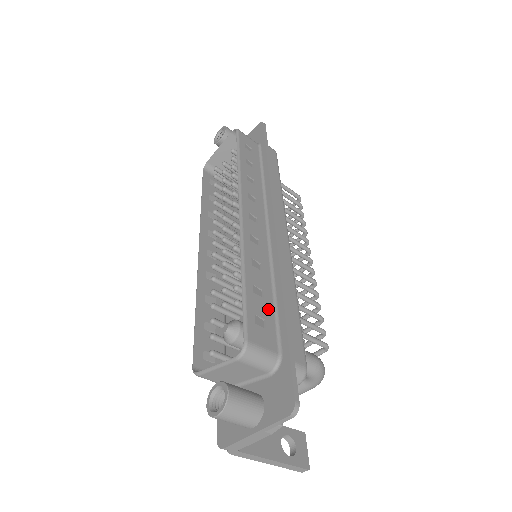
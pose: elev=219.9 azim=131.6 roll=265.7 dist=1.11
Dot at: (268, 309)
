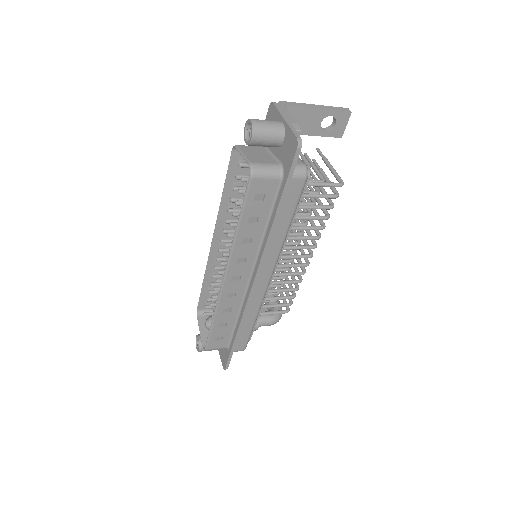
Dot at: (228, 331)
